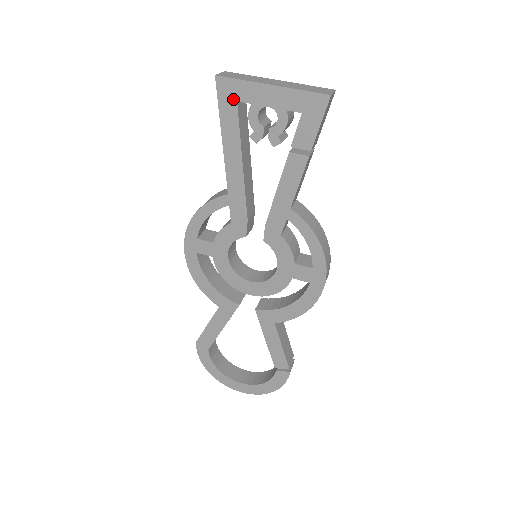
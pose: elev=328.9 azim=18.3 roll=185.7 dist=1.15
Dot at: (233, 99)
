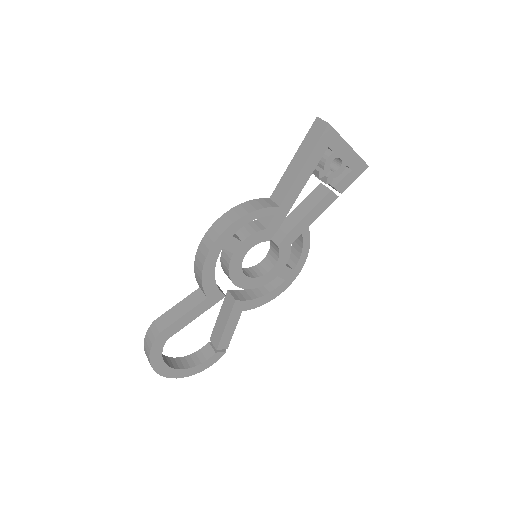
Dot at: (327, 144)
